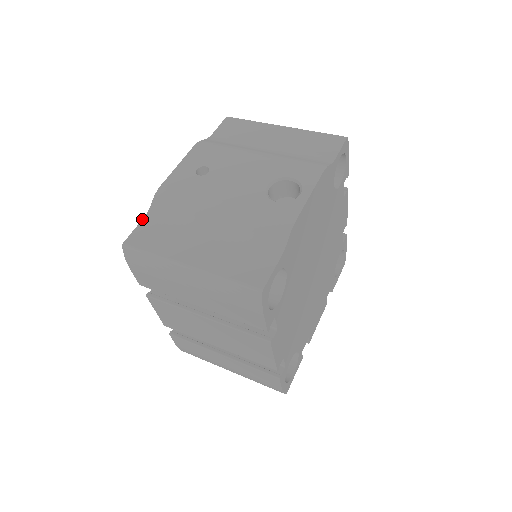
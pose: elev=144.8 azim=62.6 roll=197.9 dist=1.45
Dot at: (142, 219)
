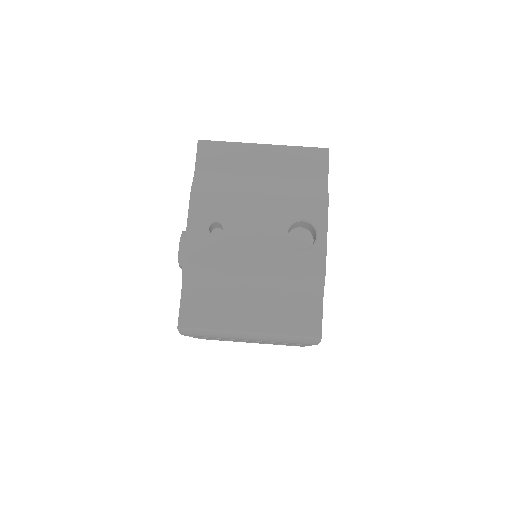
Dot at: (181, 295)
